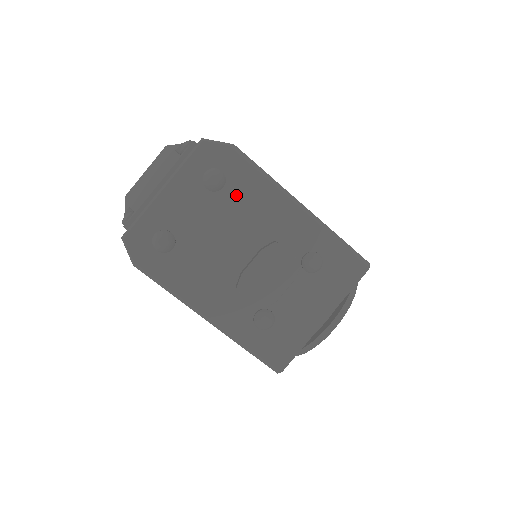
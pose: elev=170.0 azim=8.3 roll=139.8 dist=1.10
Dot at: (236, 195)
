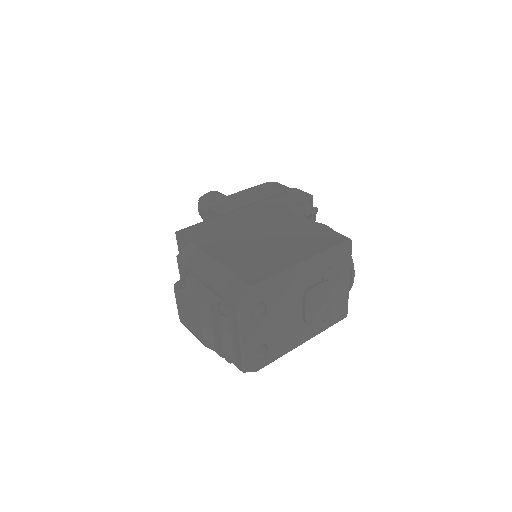
Dot at: (273, 300)
